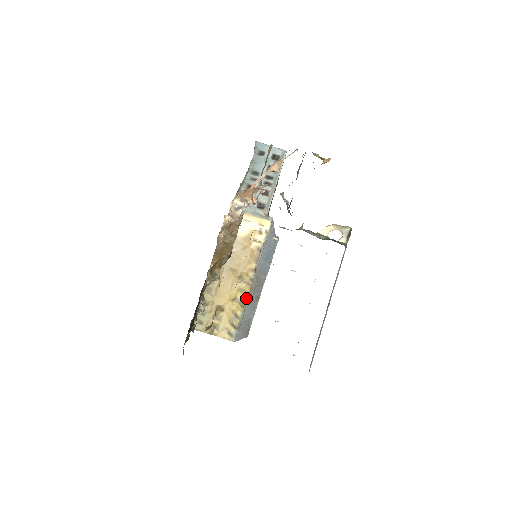
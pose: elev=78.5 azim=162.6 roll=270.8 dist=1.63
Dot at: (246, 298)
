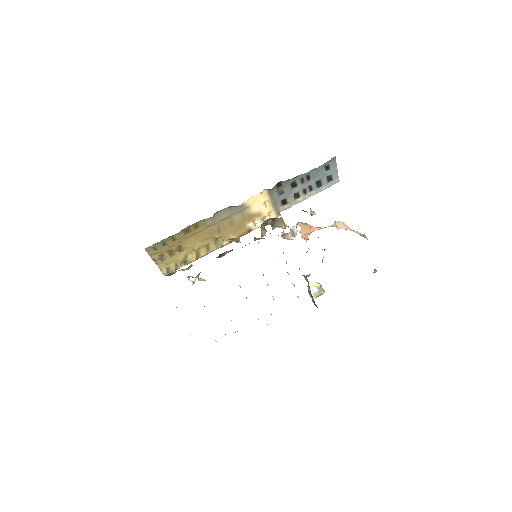
Dot at: (205, 255)
